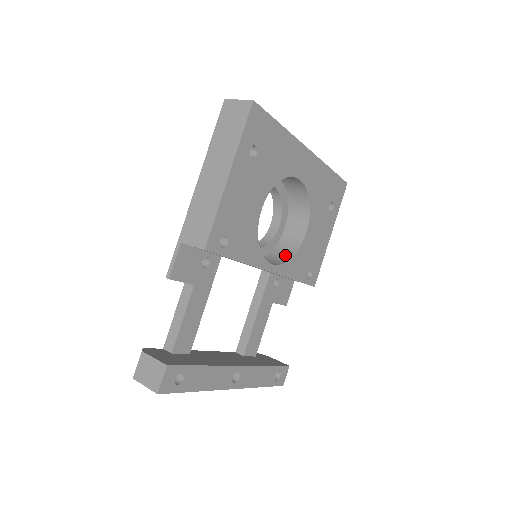
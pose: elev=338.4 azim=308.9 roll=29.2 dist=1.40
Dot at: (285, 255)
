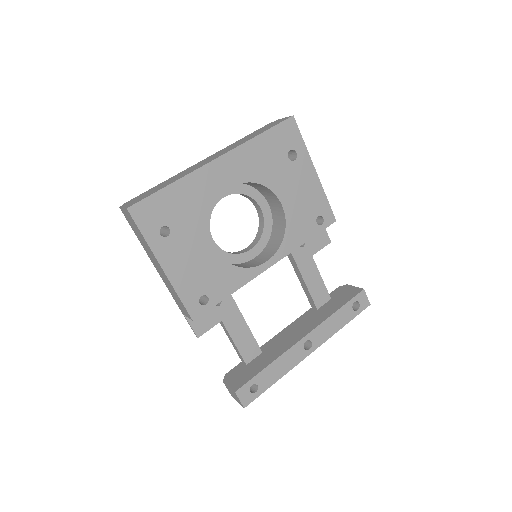
Dot at: (280, 234)
